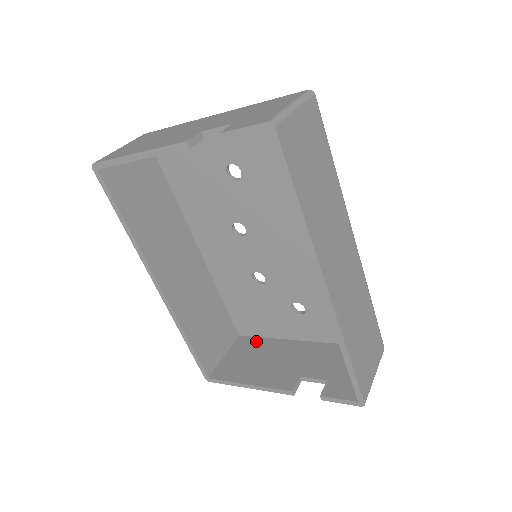
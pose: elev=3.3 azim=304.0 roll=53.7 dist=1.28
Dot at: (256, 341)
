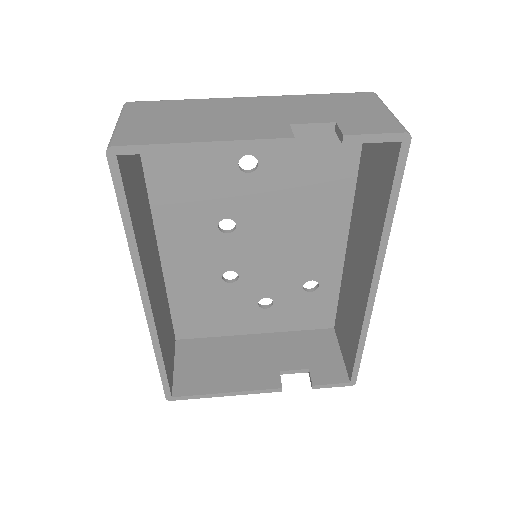
Dot at: (203, 343)
